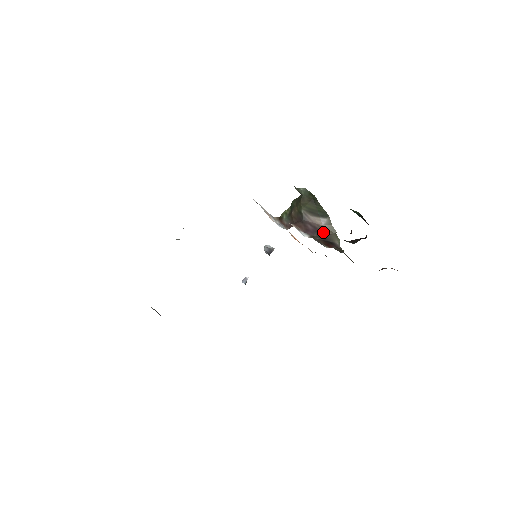
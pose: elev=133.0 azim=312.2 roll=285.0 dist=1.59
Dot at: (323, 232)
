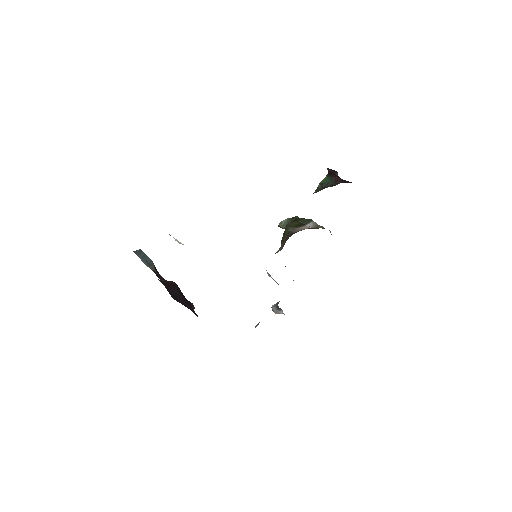
Dot at: occluded
